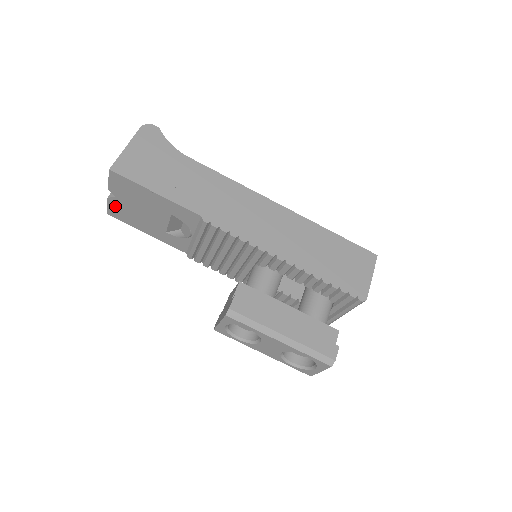
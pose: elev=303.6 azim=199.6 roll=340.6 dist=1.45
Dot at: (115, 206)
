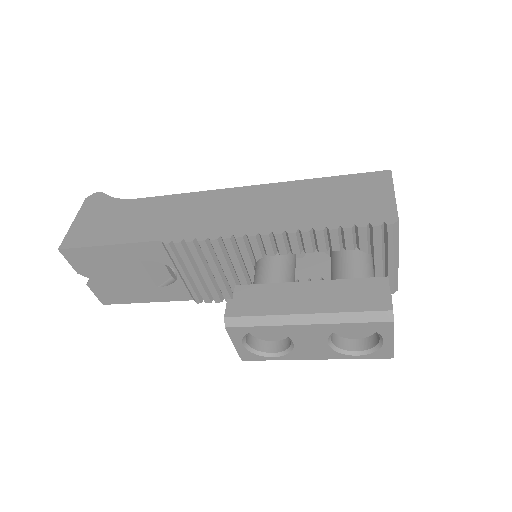
Dot at: (99, 290)
